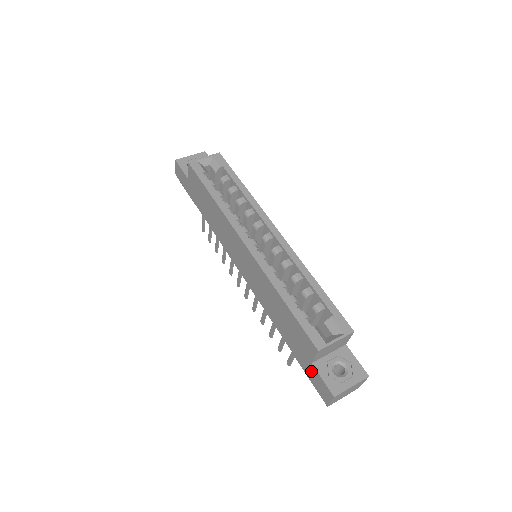
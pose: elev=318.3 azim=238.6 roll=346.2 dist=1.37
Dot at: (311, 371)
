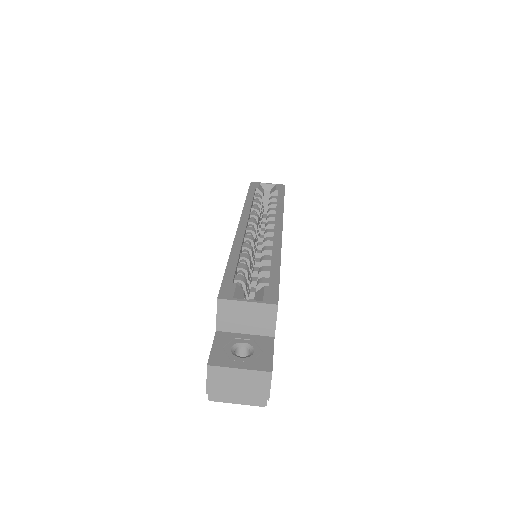
Dot at: occluded
